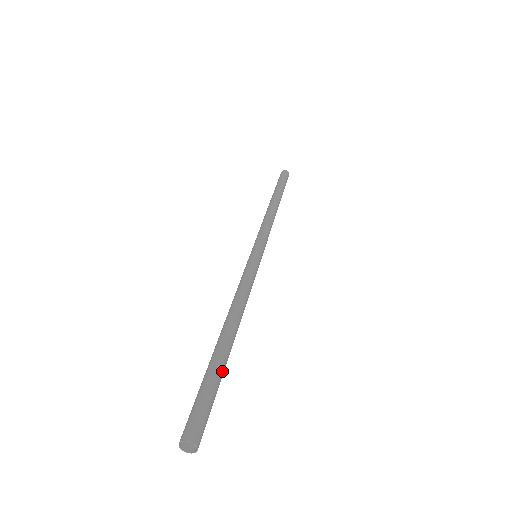
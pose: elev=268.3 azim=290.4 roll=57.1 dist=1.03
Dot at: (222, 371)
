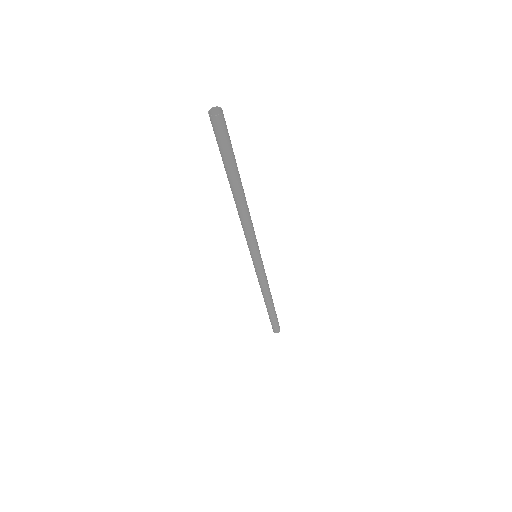
Dot at: occluded
